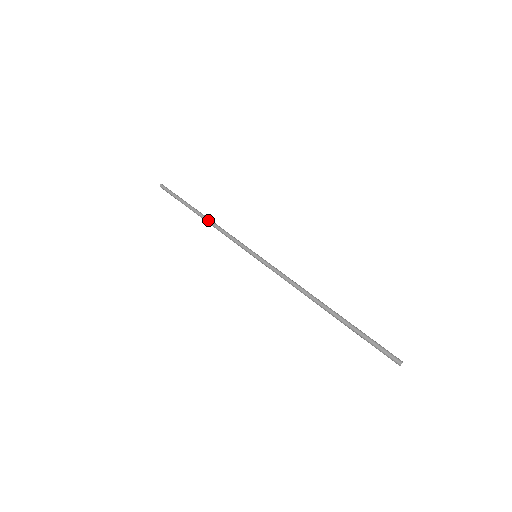
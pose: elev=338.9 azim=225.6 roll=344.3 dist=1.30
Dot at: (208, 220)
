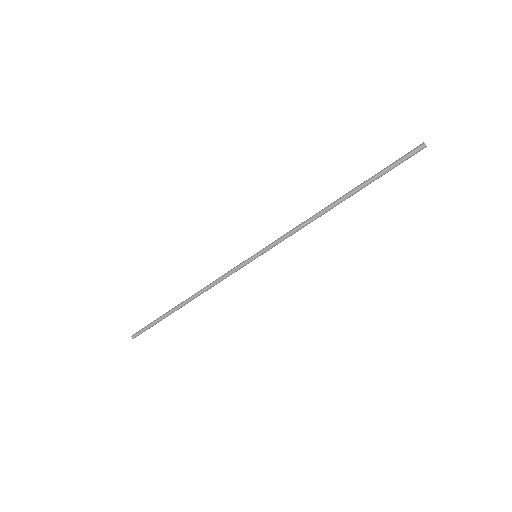
Dot at: (195, 293)
